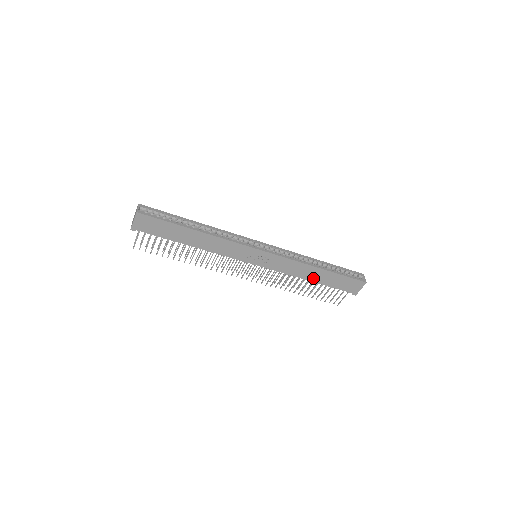
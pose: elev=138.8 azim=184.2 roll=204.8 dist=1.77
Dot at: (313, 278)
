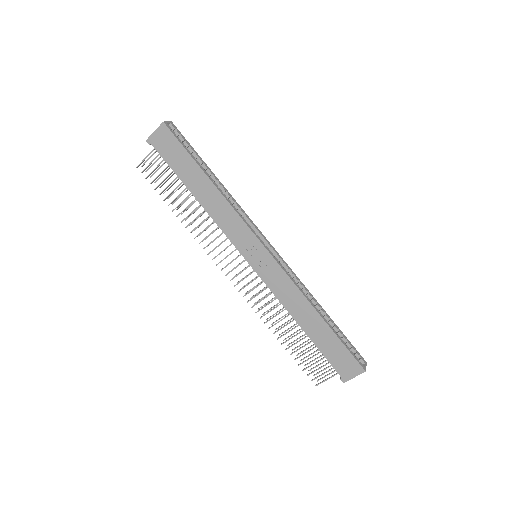
Dot at: (305, 324)
